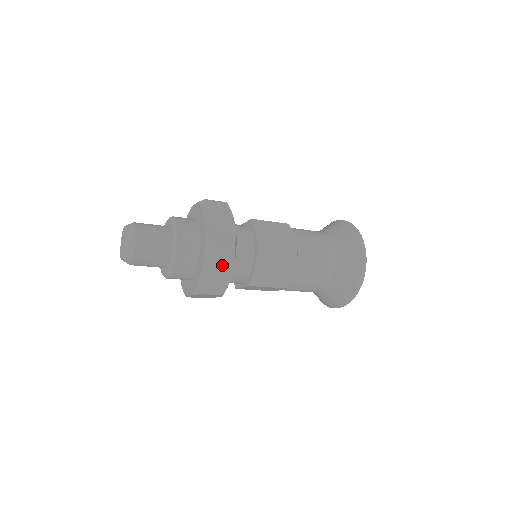
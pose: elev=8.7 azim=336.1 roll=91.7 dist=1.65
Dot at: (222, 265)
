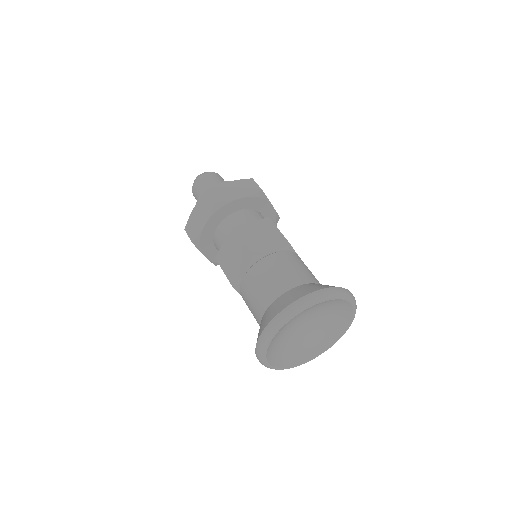
Dot at: (240, 191)
